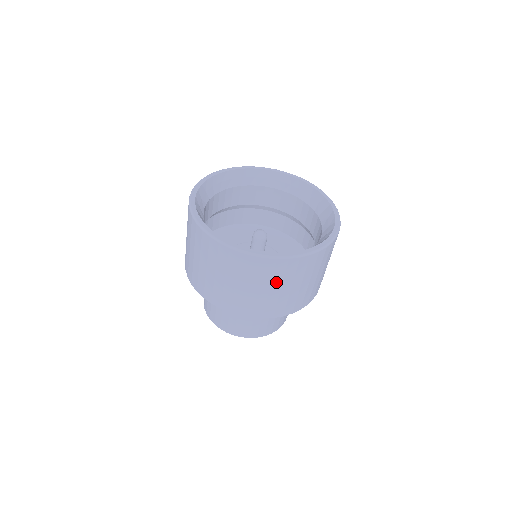
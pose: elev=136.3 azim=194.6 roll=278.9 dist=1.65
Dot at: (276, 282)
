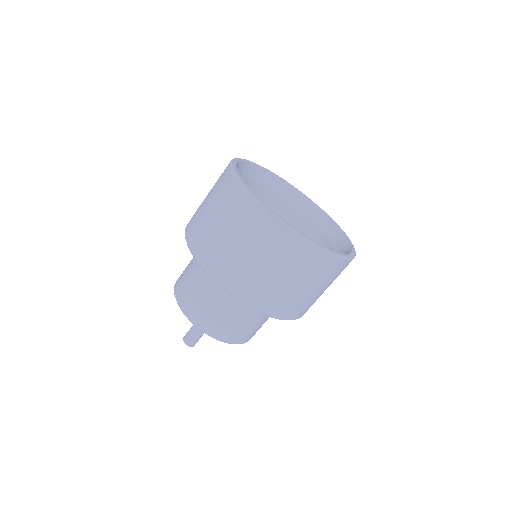
Dot at: (223, 211)
